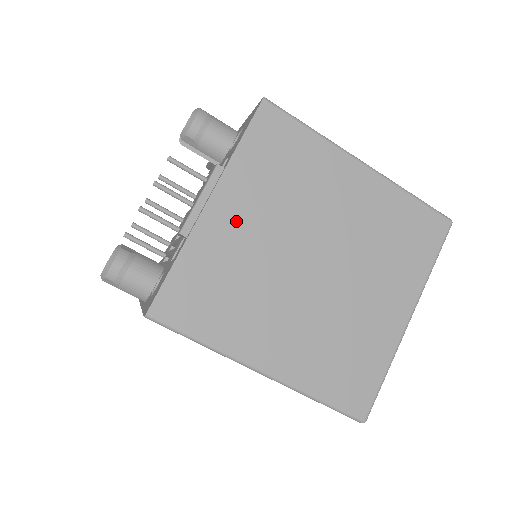
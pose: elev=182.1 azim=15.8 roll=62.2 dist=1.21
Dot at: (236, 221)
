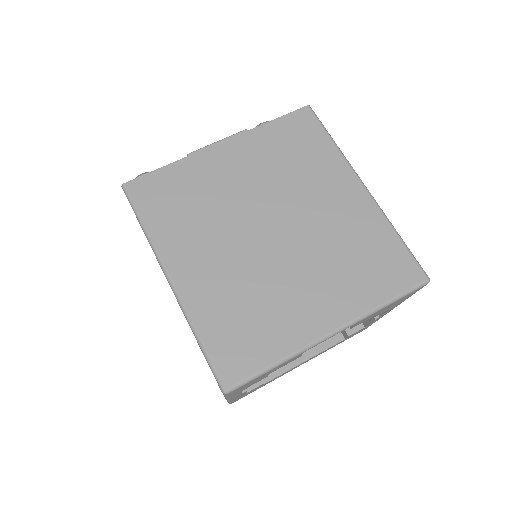
Dot at: (231, 166)
